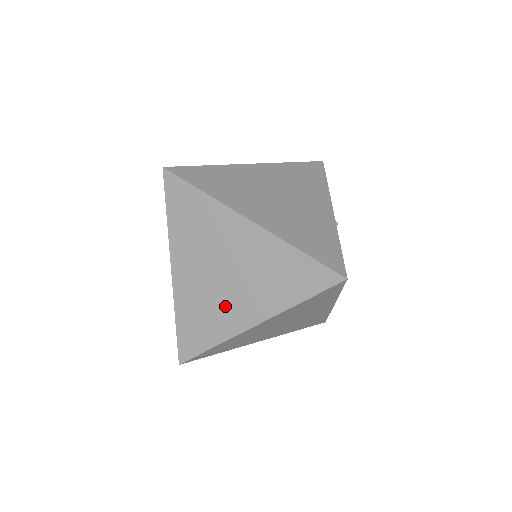
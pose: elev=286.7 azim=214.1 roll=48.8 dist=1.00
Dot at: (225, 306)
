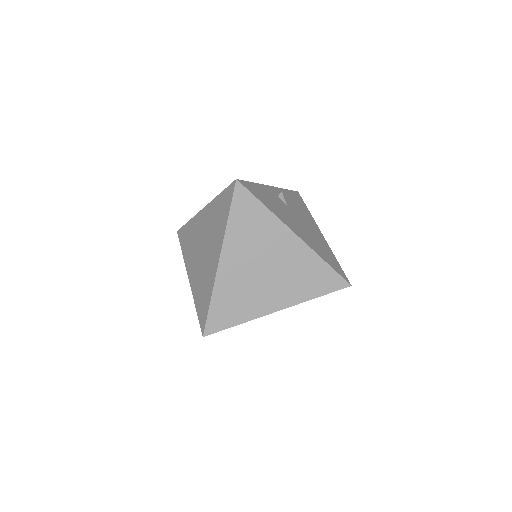
Dot at: (207, 267)
